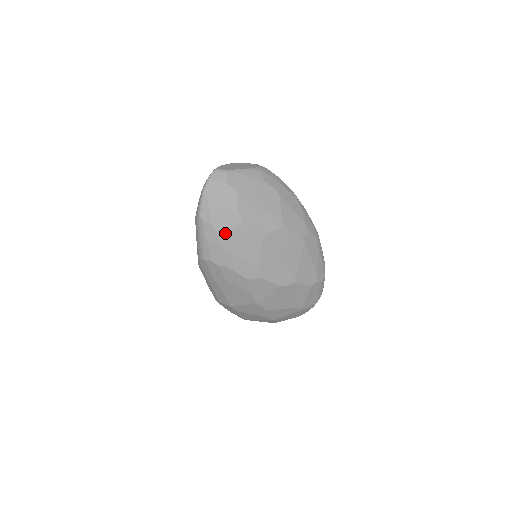
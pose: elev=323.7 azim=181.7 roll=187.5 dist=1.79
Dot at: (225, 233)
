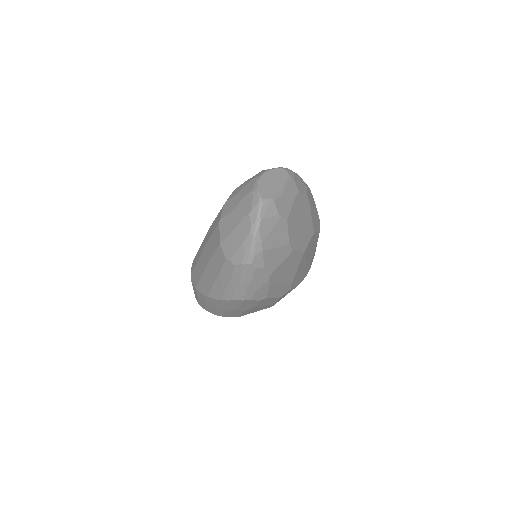
Dot at: (275, 270)
